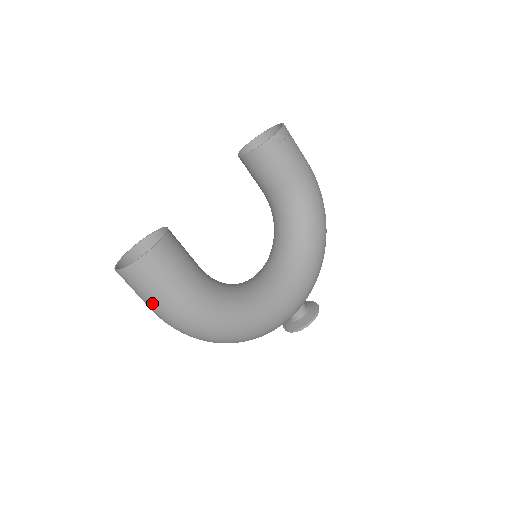
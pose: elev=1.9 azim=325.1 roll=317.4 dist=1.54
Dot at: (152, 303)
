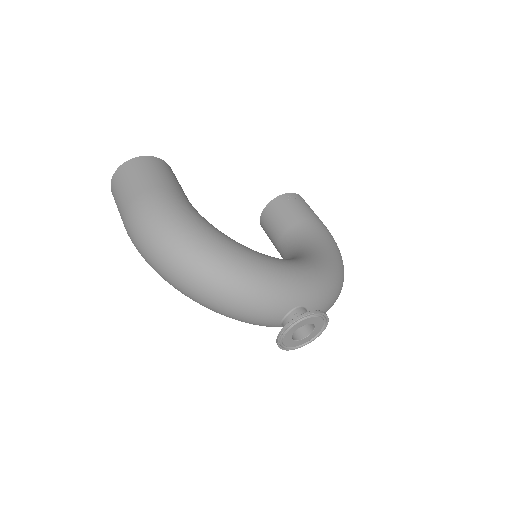
Dot at: (129, 196)
